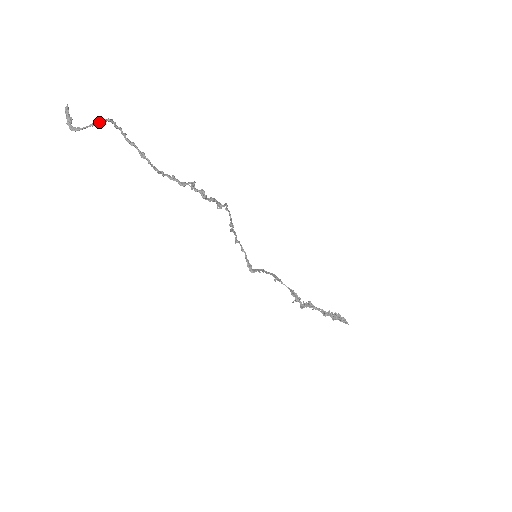
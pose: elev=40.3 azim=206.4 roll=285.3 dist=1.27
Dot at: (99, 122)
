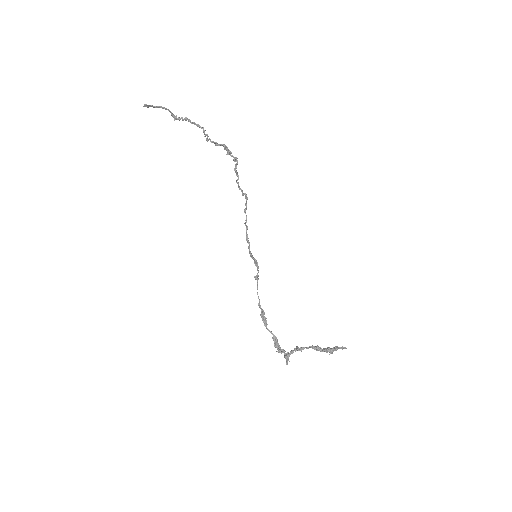
Dot at: (170, 111)
